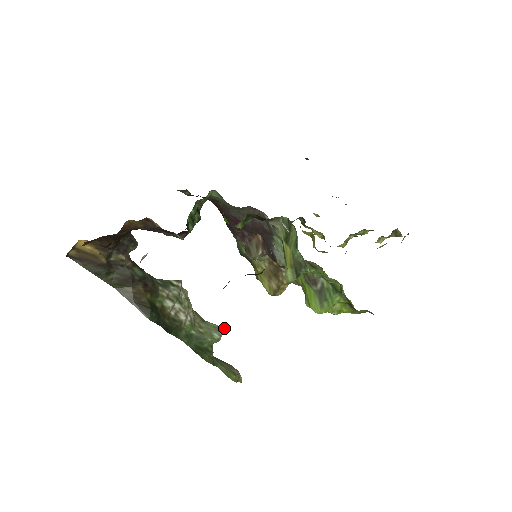
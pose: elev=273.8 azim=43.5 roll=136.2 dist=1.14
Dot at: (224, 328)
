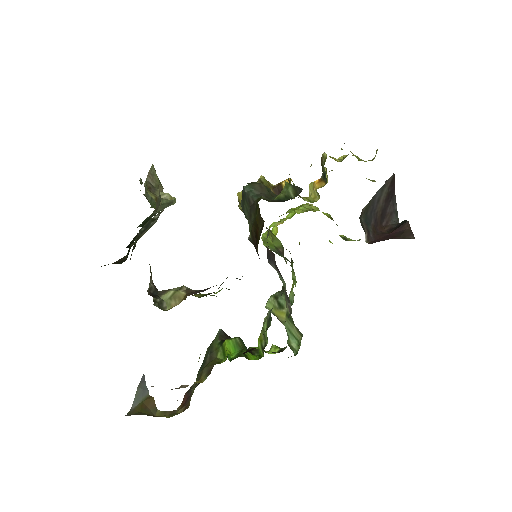
Dot at: occluded
